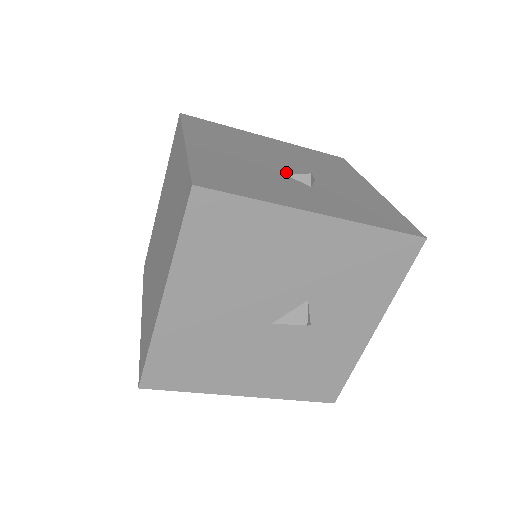
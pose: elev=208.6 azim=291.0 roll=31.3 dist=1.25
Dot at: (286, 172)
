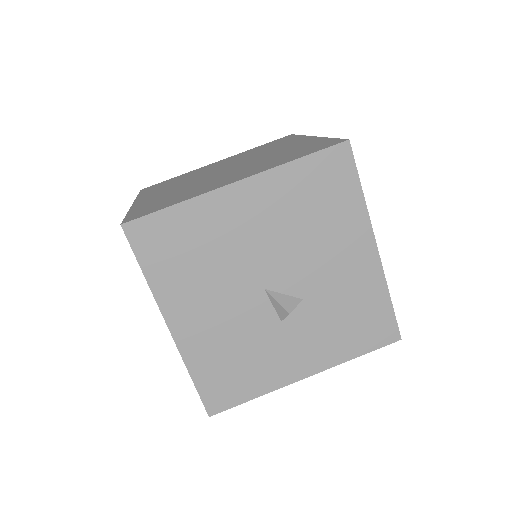
Dot at: occluded
